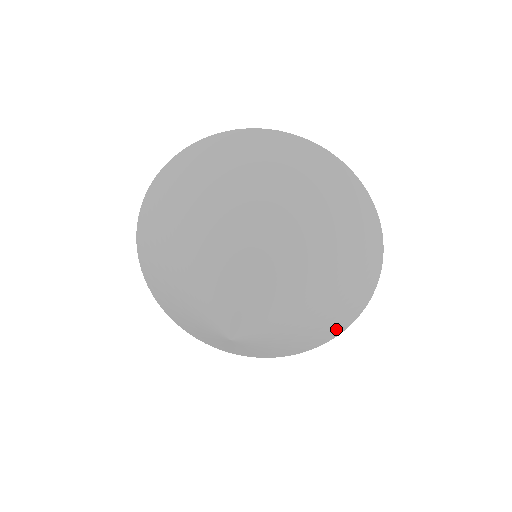
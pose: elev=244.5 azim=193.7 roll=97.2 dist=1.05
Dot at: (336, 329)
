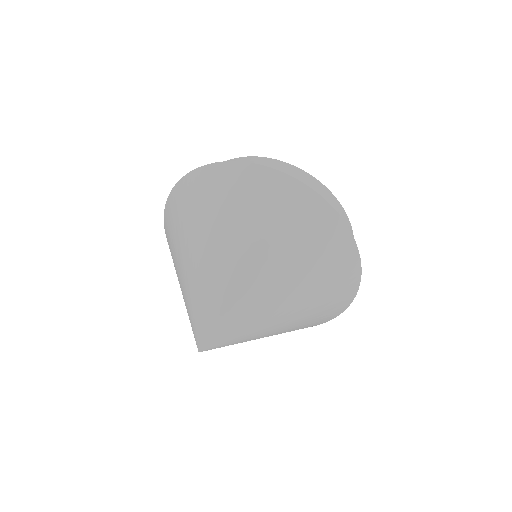
Dot at: (342, 276)
